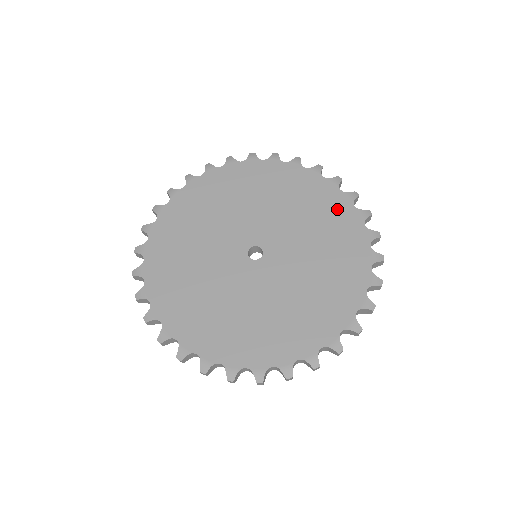
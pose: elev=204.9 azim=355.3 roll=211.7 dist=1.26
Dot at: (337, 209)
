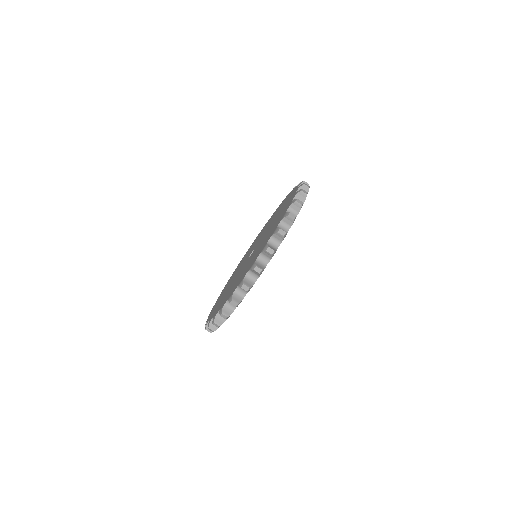
Dot at: (272, 216)
